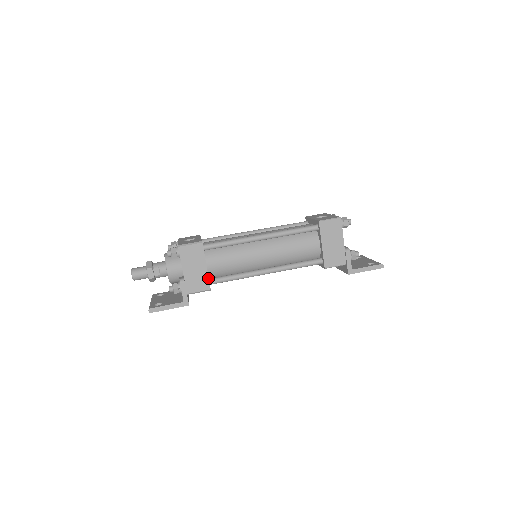
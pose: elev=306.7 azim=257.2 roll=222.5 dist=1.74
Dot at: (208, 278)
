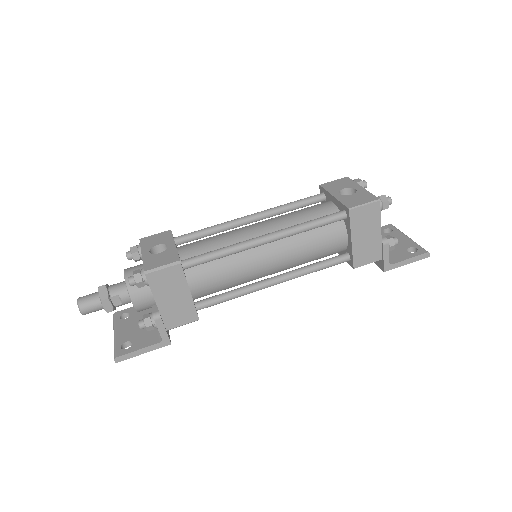
Dot at: (194, 307)
